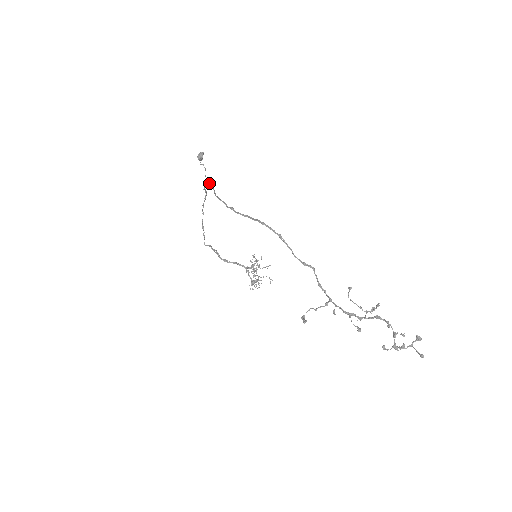
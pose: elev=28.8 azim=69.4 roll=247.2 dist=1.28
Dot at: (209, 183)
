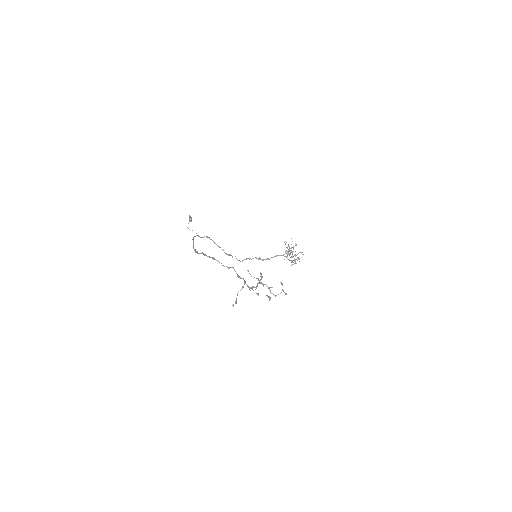
Dot at: occluded
